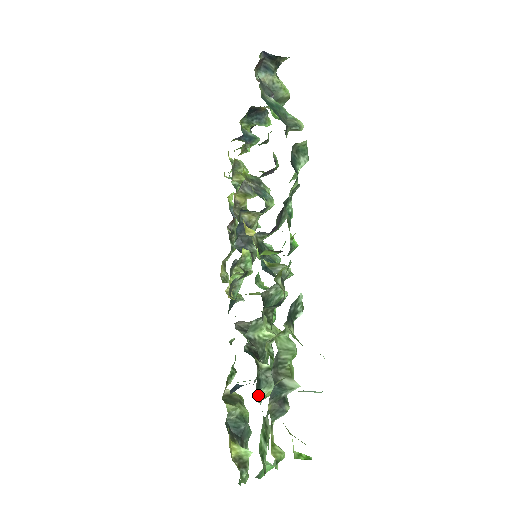
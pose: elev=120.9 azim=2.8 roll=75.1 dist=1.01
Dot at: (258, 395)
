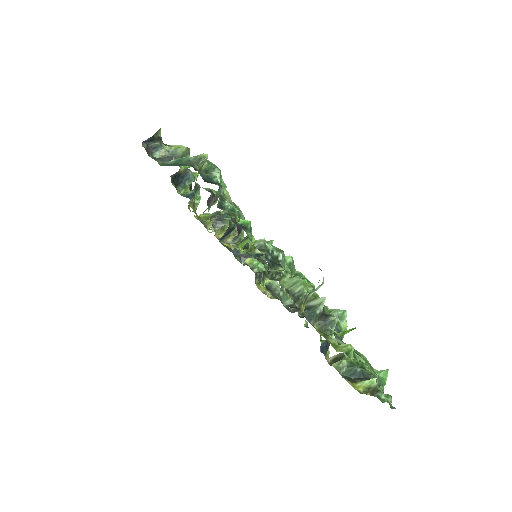
Dot at: occluded
